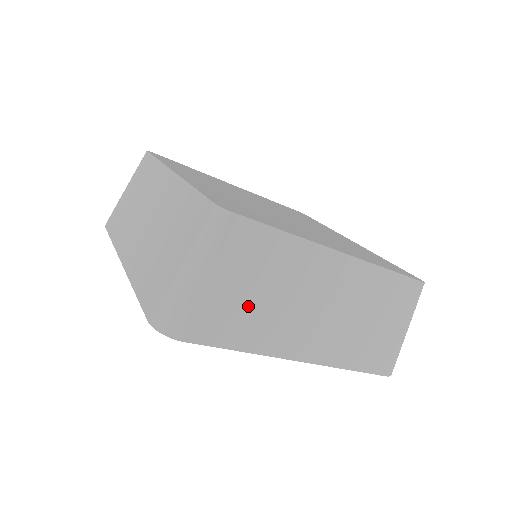
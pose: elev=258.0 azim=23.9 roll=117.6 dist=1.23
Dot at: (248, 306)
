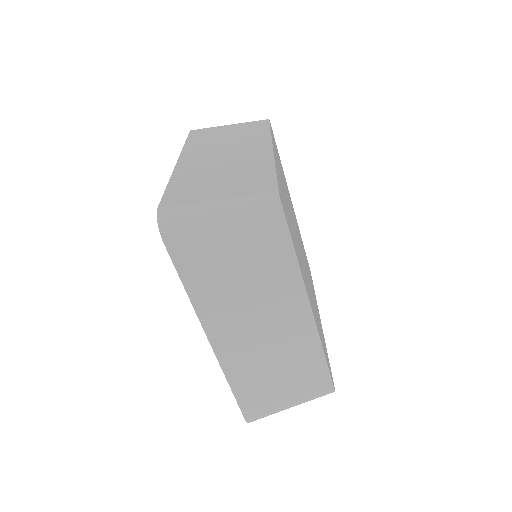
Dot at: (223, 270)
